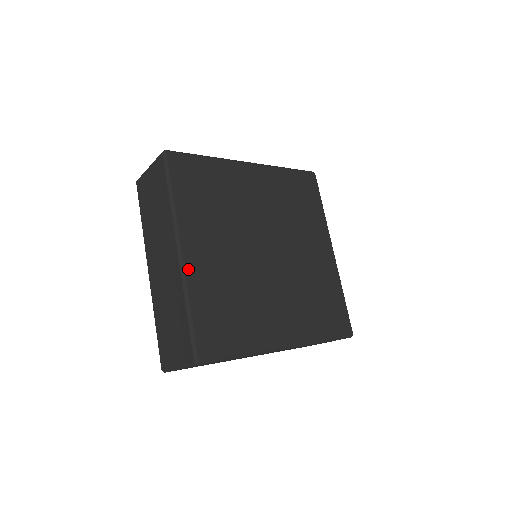
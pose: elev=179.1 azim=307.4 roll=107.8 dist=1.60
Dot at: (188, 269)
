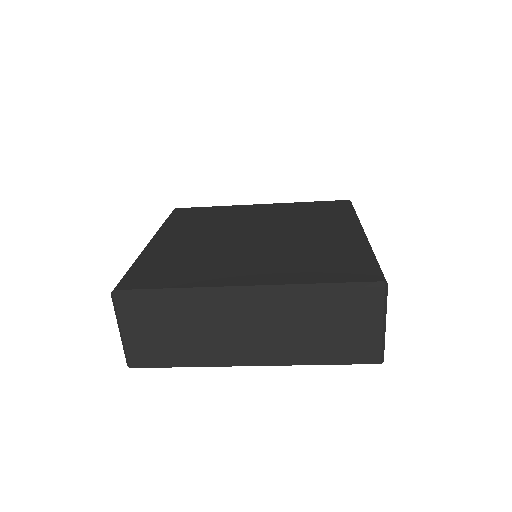
Dot at: (149, 248)
